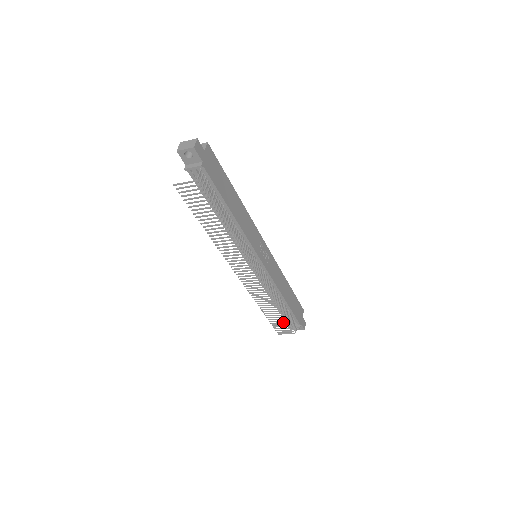
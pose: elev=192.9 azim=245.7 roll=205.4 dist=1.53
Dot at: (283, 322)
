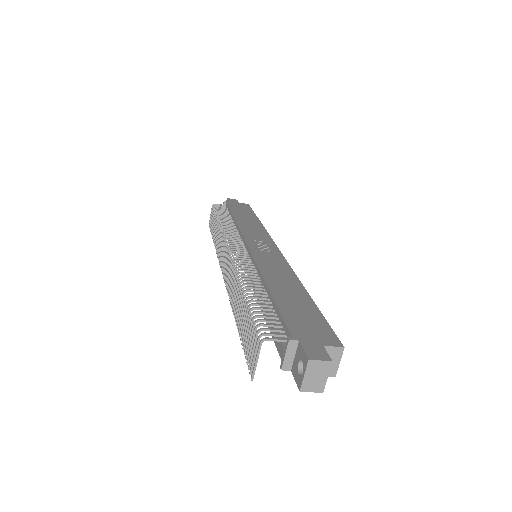
Dot at: (250, 322)
